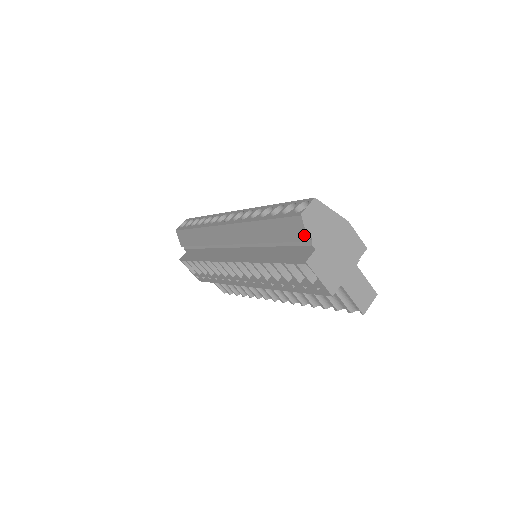
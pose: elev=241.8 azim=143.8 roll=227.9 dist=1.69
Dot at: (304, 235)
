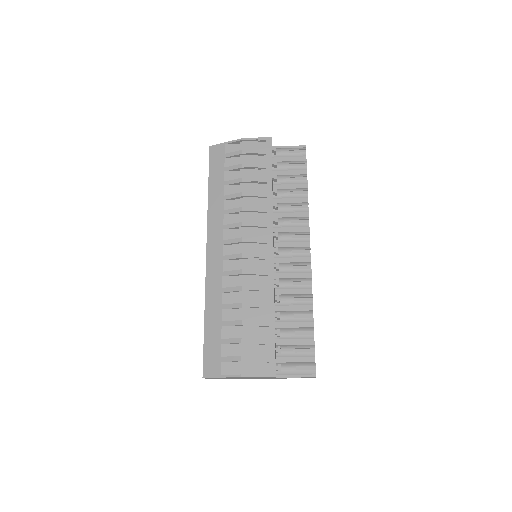
Dot at: occluded
